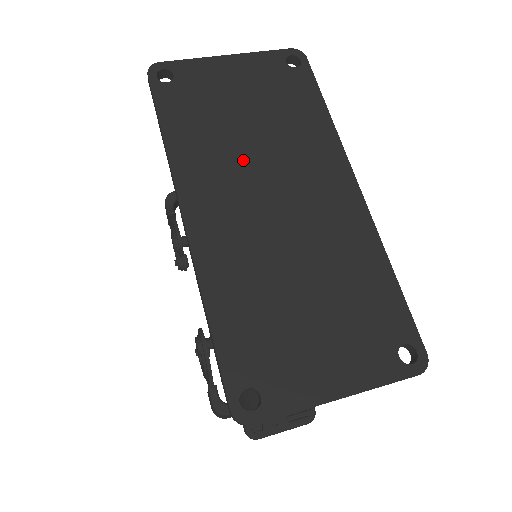
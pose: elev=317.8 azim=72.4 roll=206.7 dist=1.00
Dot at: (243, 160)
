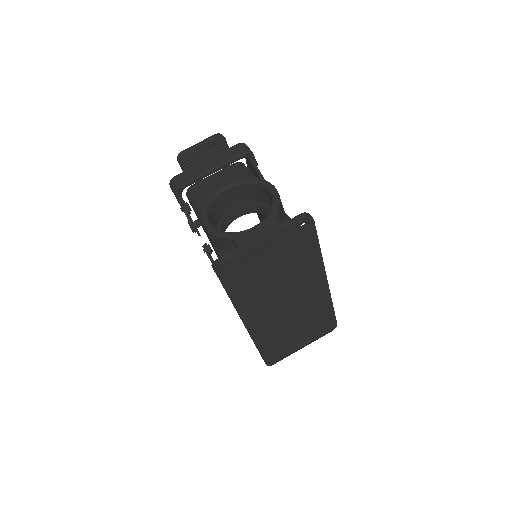
Dot at: (272, 293)
